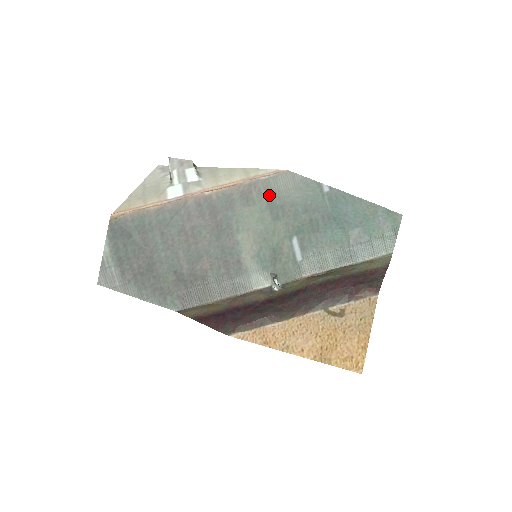
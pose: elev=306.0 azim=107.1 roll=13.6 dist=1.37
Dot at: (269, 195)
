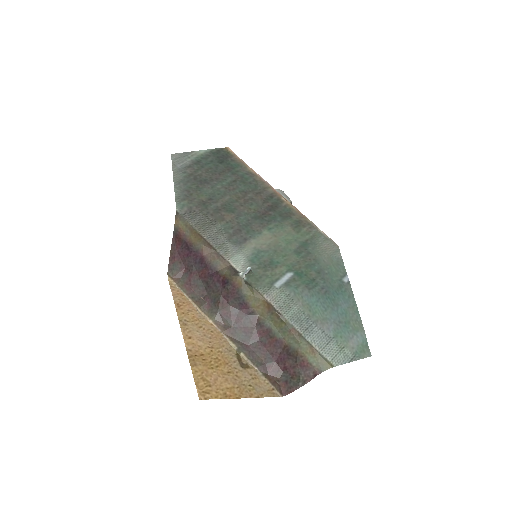
Dot at: (311, 240)
